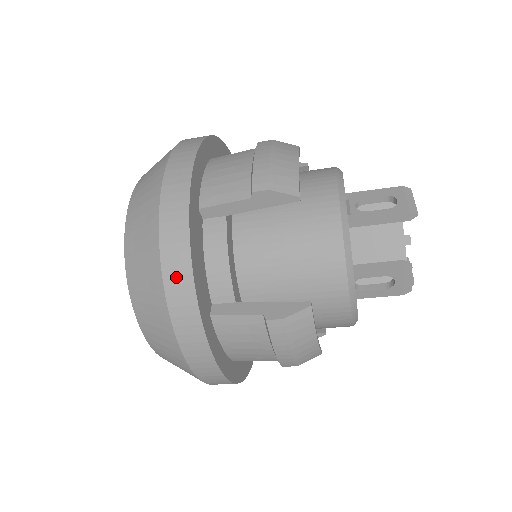
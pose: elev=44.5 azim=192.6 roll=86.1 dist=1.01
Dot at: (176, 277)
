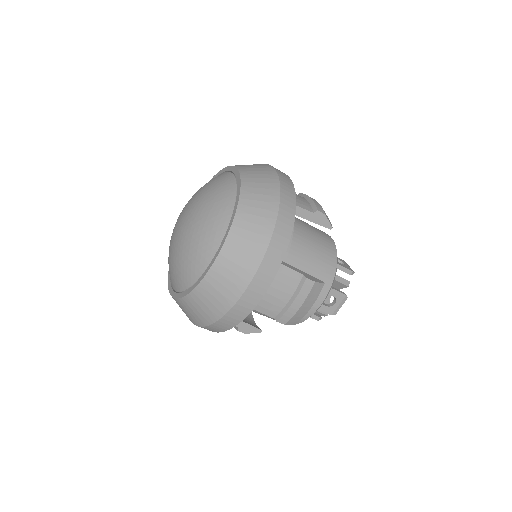
Dot at: (284, 224)
